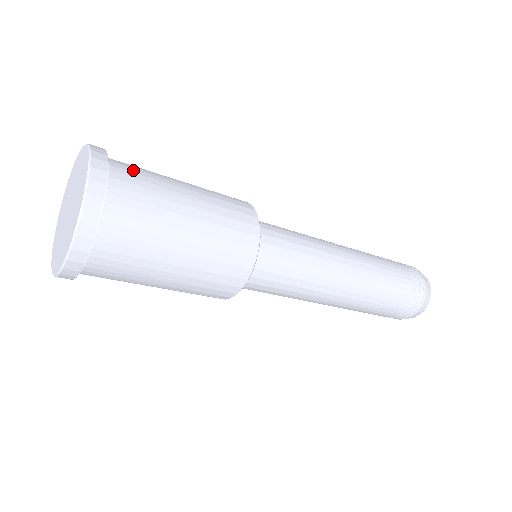
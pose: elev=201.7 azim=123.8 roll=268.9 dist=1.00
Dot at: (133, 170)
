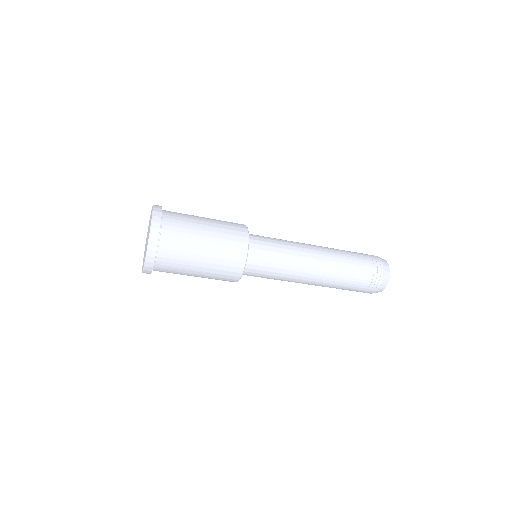
Dot at: (175, 212)
